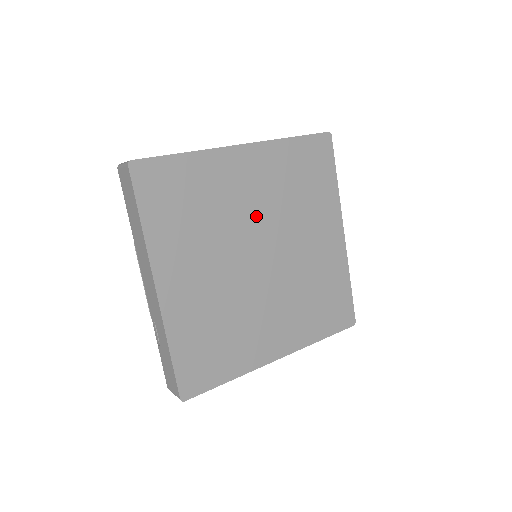
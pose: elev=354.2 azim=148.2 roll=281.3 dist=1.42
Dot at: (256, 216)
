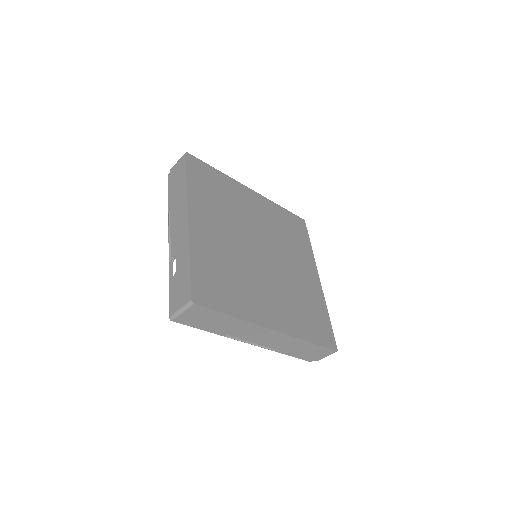
Dot at: (258, 227)
